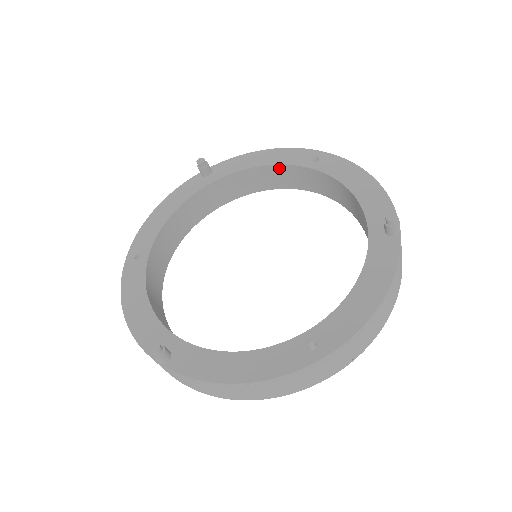
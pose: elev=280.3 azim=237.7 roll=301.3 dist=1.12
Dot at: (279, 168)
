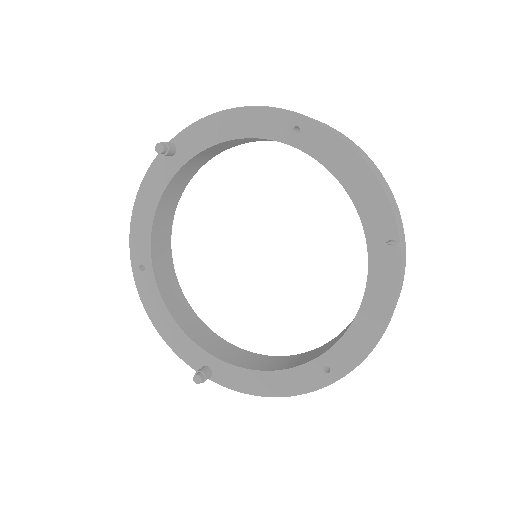
Dot at: (254, 138)
